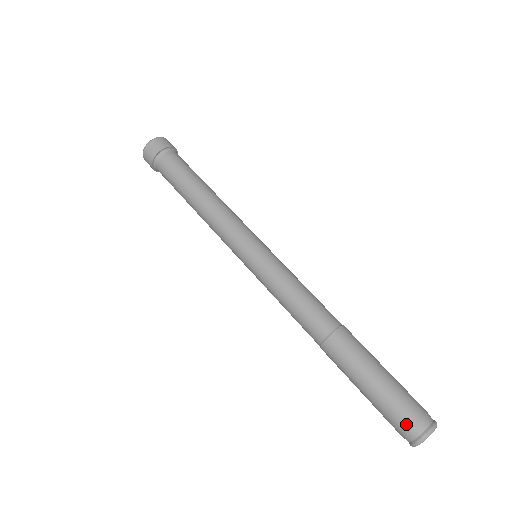
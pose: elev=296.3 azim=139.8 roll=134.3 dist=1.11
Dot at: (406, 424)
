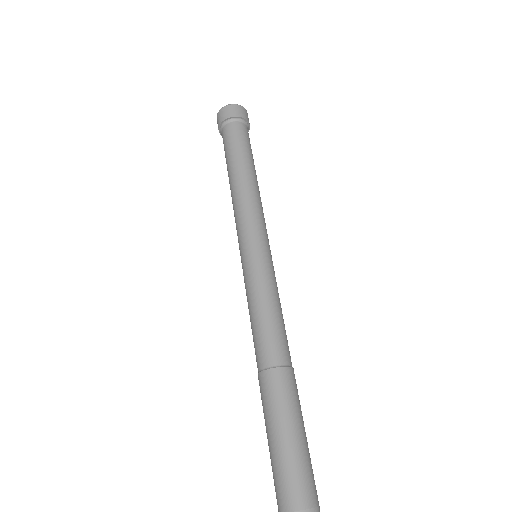
Dot at: (284, 503)
